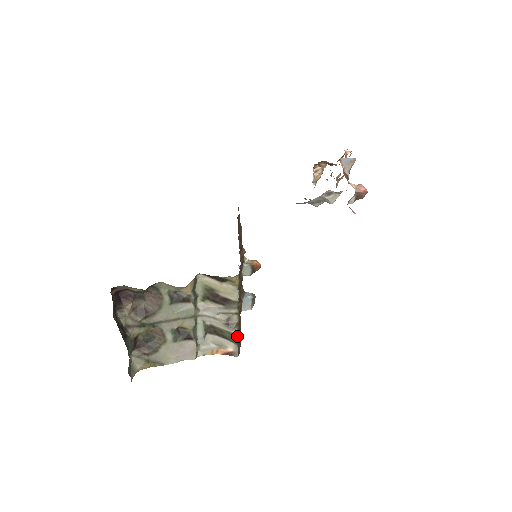
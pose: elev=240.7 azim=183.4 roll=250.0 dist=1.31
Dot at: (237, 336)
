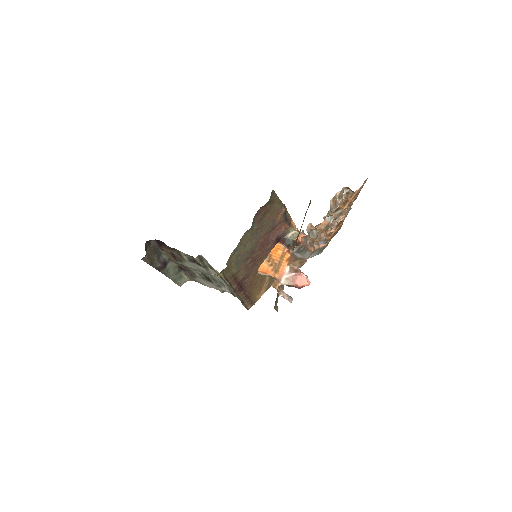
Dot at: (241, 300)
